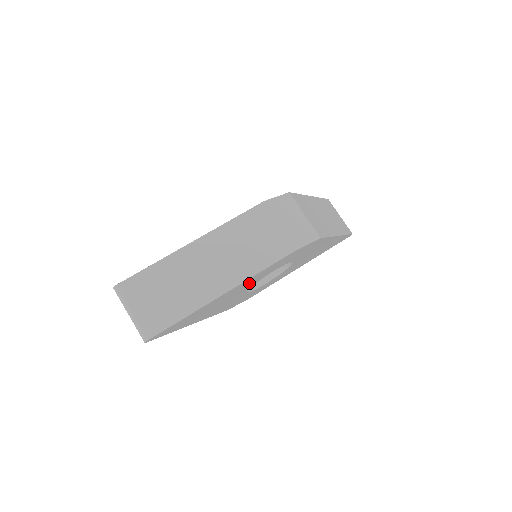
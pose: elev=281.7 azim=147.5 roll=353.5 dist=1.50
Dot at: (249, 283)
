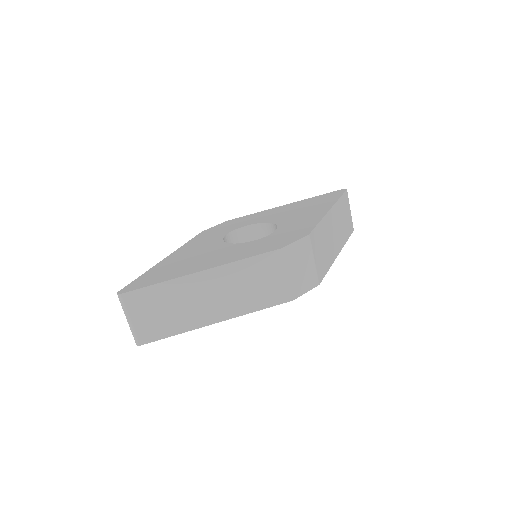
Dot at: occluded
